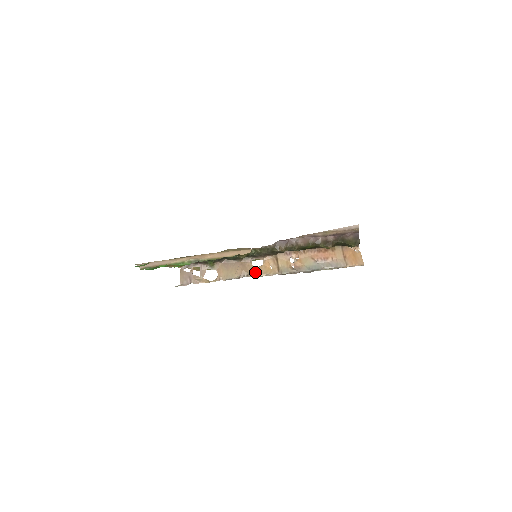
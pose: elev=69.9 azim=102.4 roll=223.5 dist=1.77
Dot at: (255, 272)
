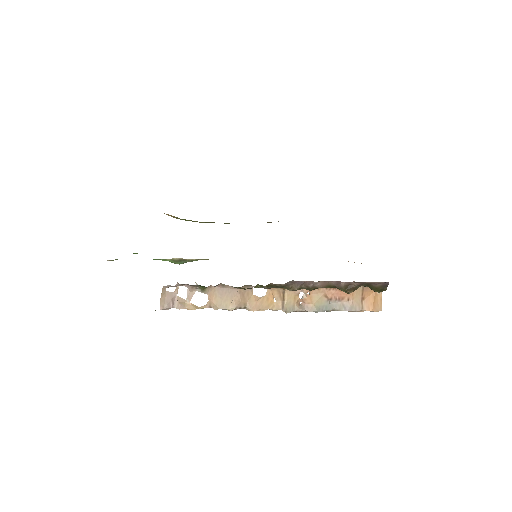
Dot at: (255, 306)
